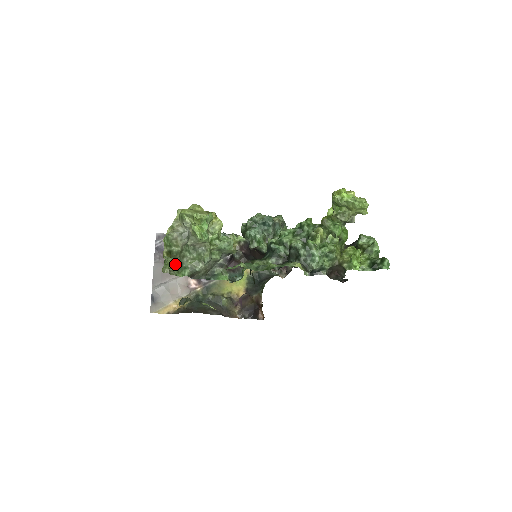
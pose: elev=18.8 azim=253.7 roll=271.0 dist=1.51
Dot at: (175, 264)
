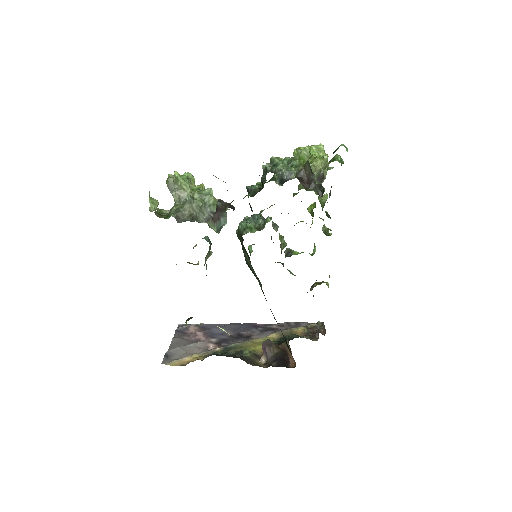
Dot at: (164, 217)
